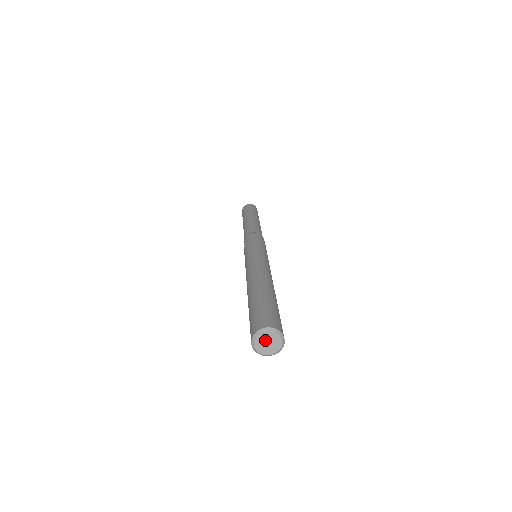
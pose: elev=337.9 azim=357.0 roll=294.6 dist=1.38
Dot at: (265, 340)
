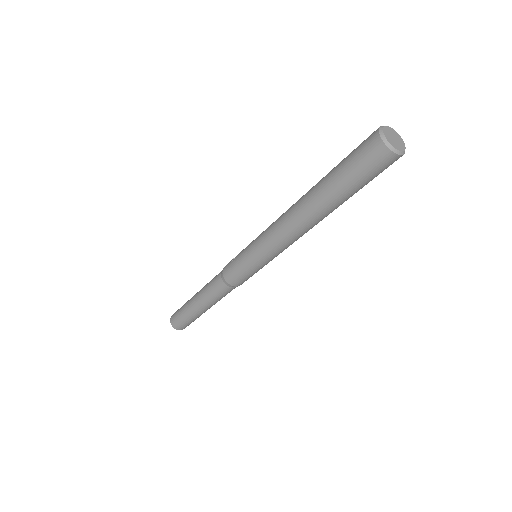
Dot at: (391, 134)
